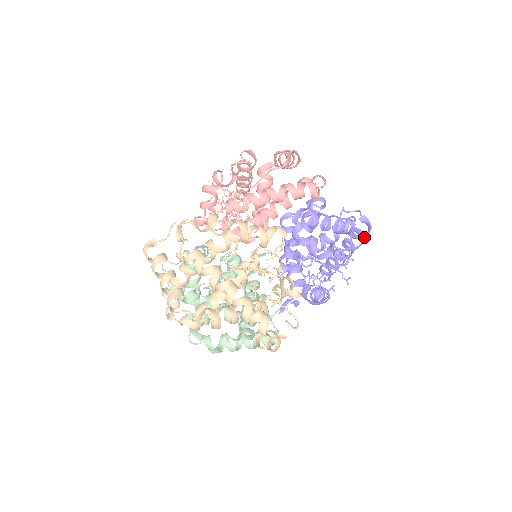
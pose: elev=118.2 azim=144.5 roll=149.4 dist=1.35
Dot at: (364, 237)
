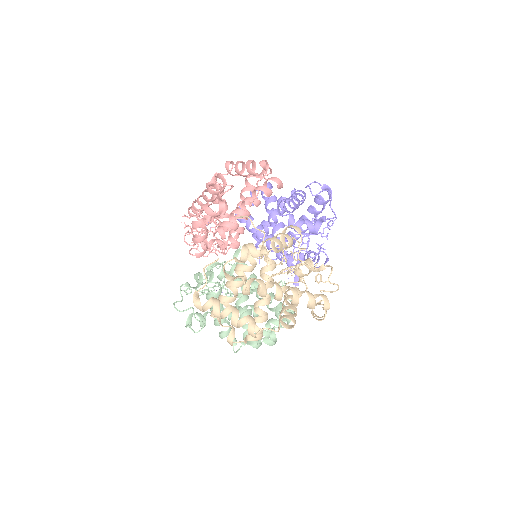
Dot at: (329, 200)
